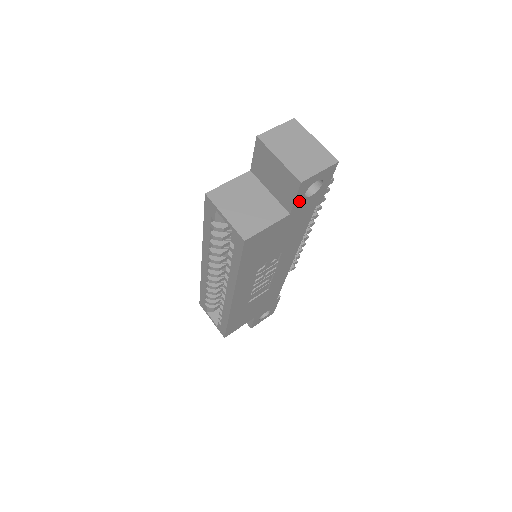
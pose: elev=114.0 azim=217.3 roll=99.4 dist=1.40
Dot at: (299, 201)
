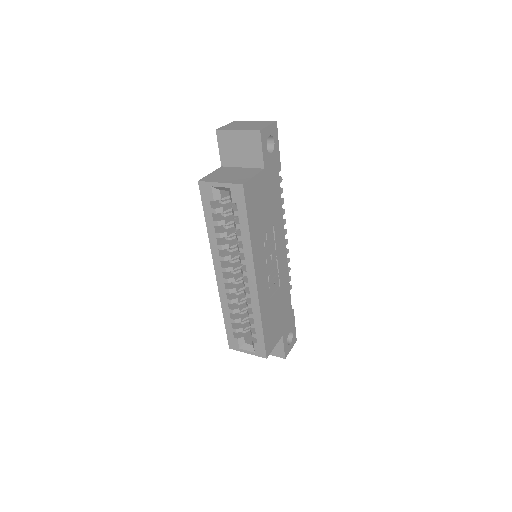
Dot at: (265, 155)
